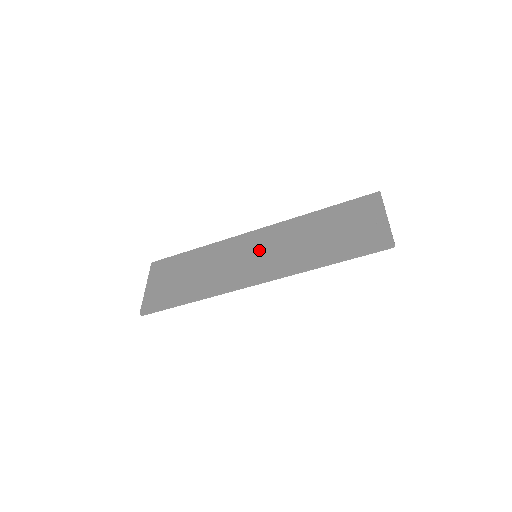
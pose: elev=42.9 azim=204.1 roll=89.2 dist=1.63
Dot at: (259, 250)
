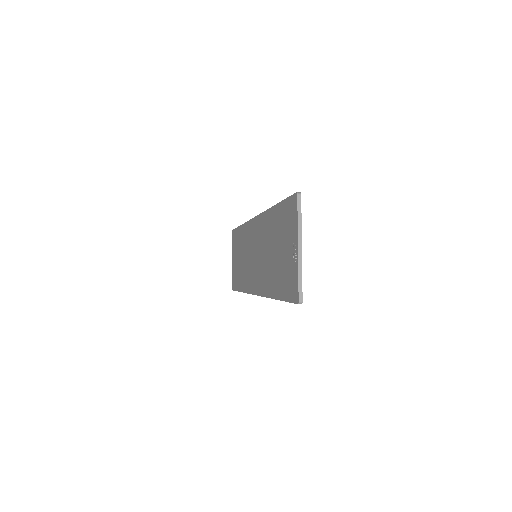
Dot at: (255, 250)
